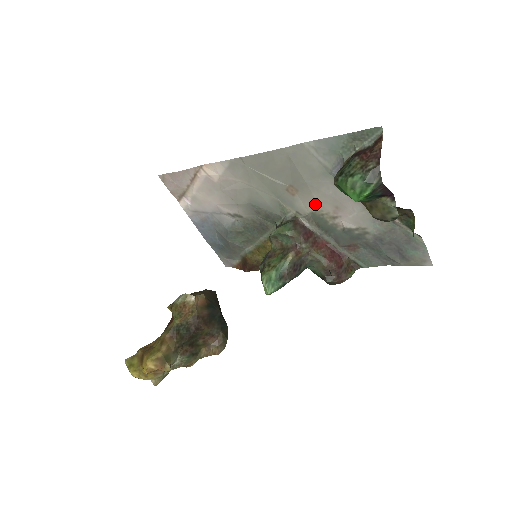
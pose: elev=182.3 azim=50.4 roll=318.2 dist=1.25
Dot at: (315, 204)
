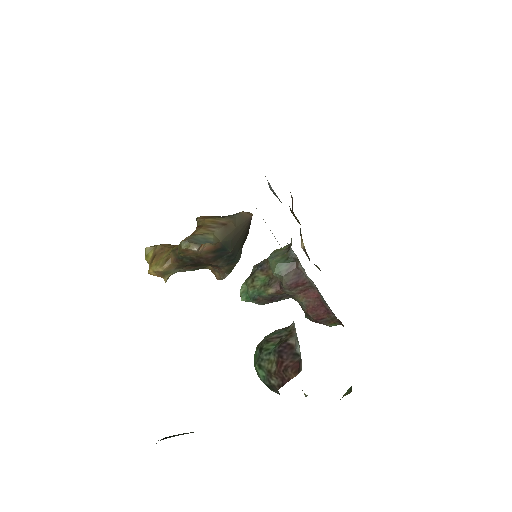
Dot at: occluded
